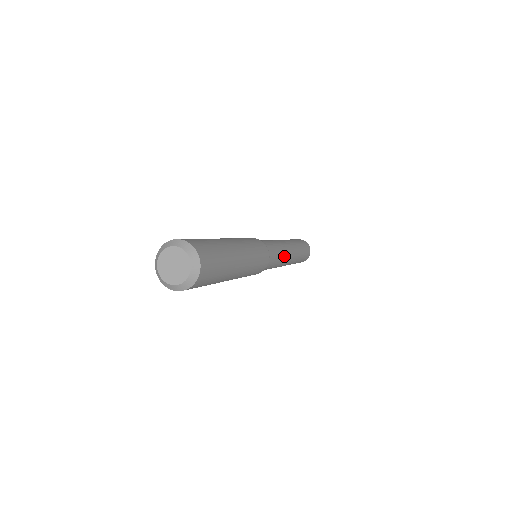
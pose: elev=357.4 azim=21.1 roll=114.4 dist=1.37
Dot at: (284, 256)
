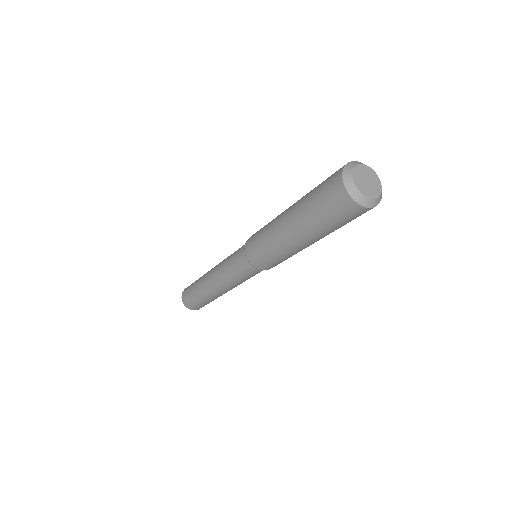
Dot at: occluded
